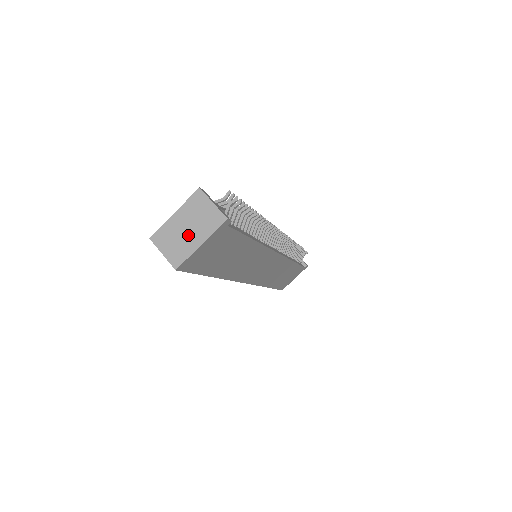
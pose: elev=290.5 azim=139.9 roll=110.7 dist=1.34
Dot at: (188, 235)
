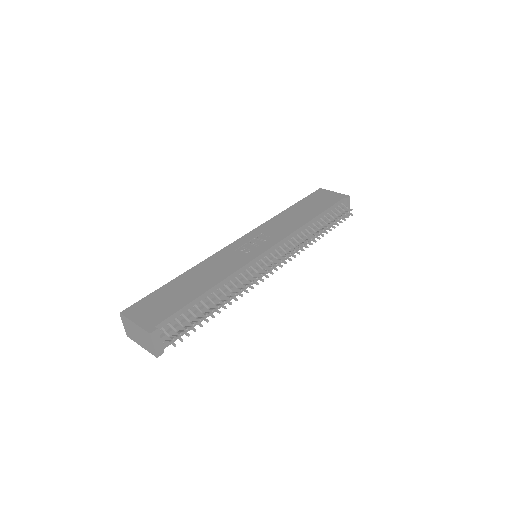
Dot at: (137, 337)
